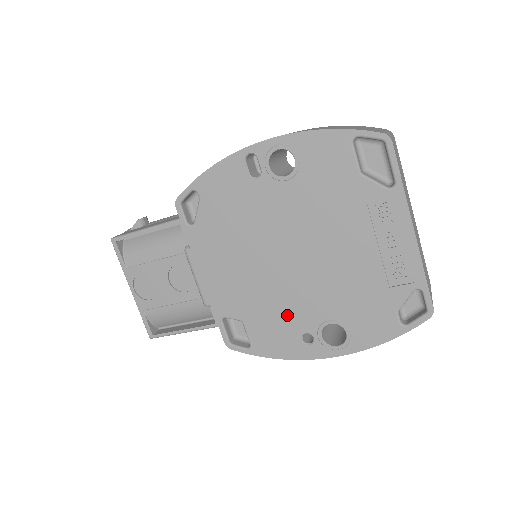
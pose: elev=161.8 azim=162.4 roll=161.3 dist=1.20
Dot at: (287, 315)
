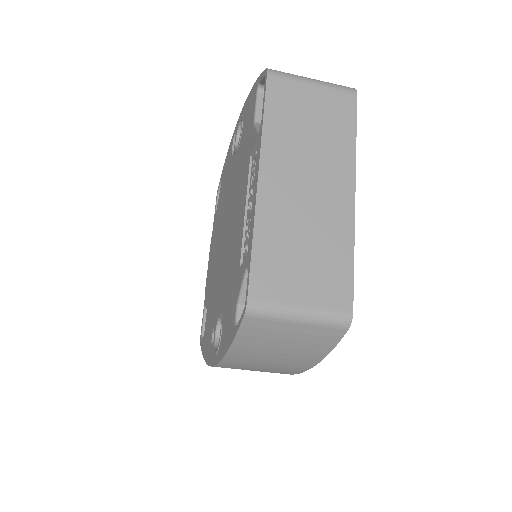
Dot at: (214, 304)
